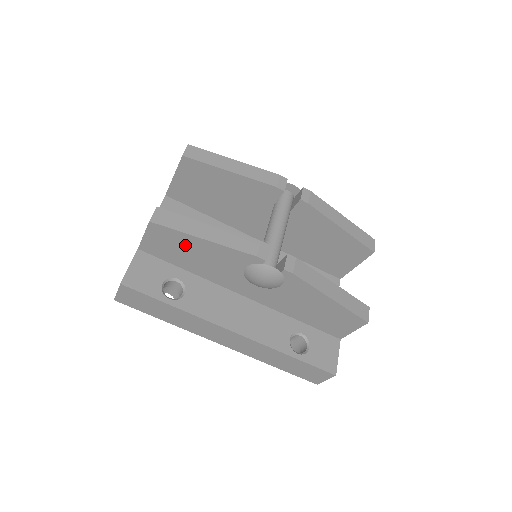
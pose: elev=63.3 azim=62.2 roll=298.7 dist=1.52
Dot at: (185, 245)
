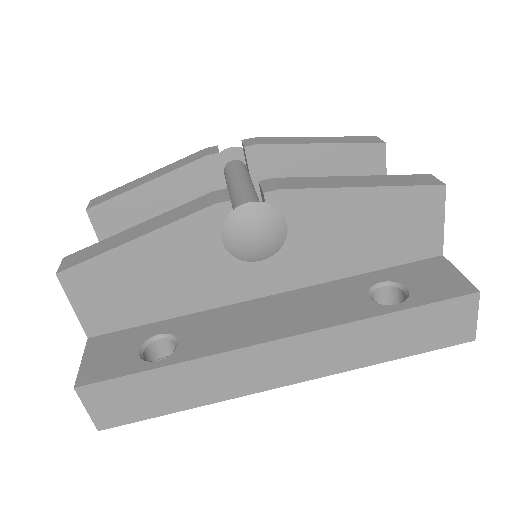
Dot at: (126, 274)
